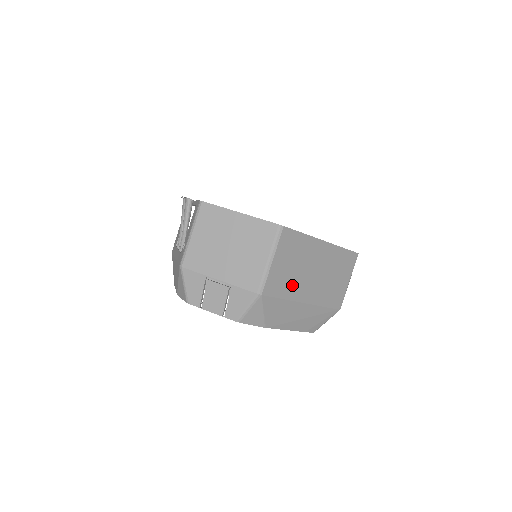
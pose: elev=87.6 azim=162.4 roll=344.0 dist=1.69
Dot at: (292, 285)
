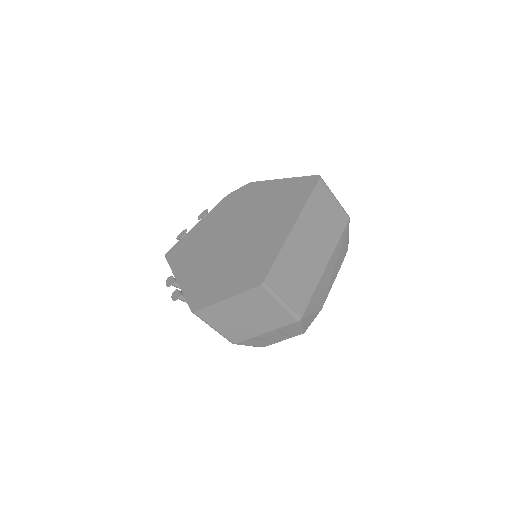
Dot at: (308, 280)
